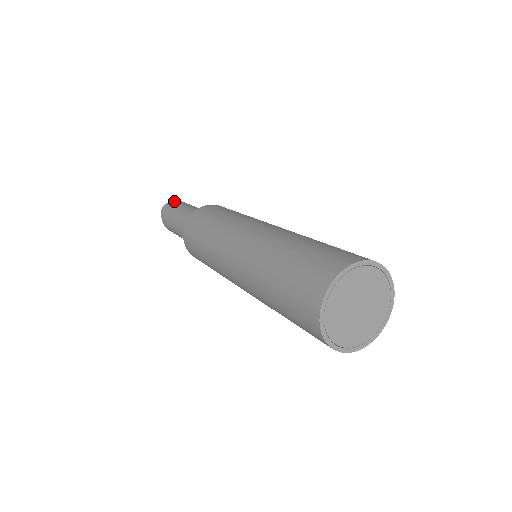
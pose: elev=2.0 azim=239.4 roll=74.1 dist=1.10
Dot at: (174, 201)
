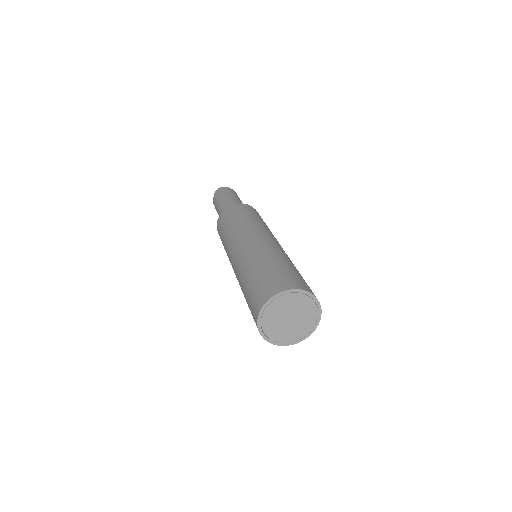
Dot at: (228, 188)
